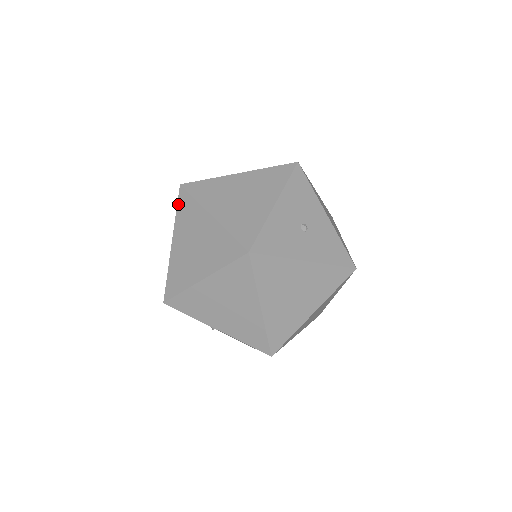
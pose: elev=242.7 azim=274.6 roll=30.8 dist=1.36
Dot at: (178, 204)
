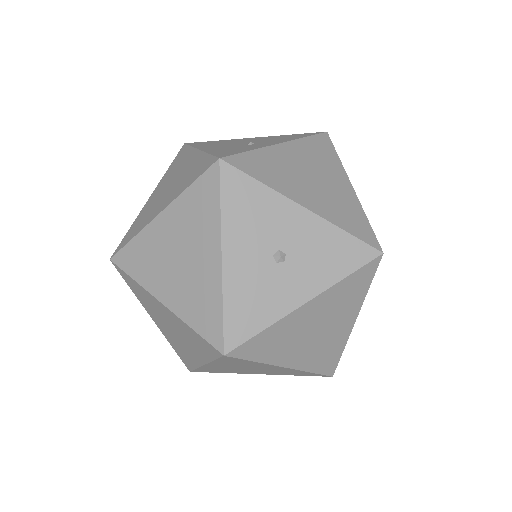
Dot at: (125, 281)
